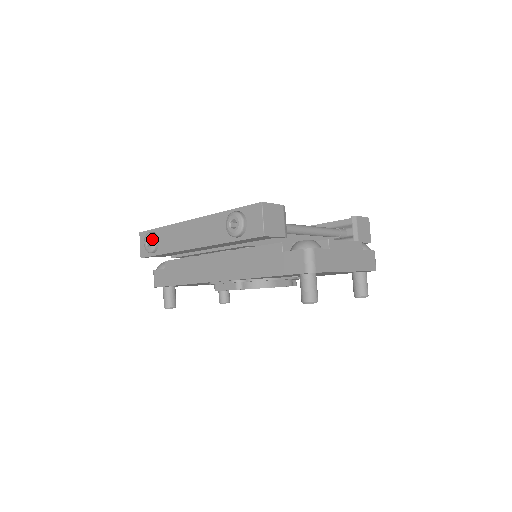
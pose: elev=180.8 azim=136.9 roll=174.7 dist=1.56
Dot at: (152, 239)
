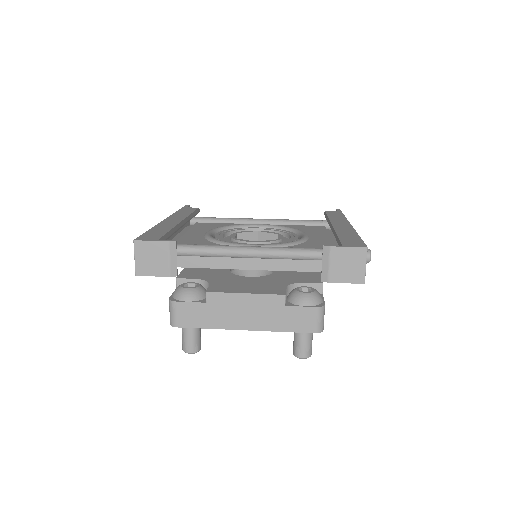
Dot at: occluded
